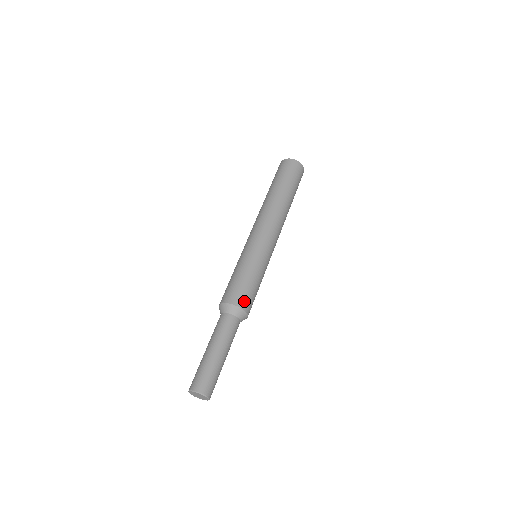
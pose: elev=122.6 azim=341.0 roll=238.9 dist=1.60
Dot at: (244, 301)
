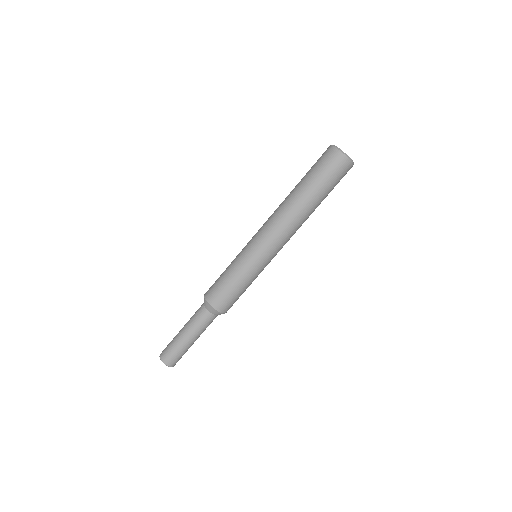
Dot at: occluded
